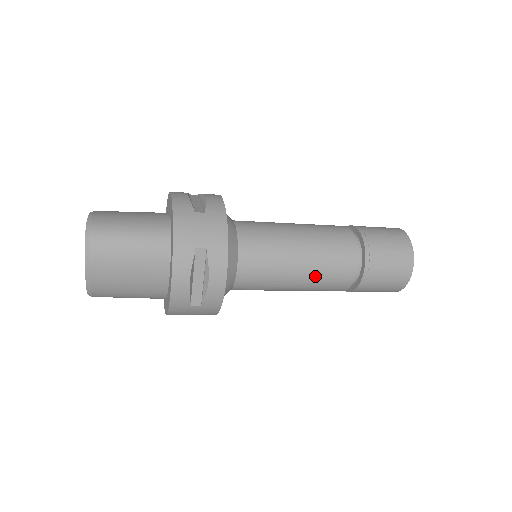
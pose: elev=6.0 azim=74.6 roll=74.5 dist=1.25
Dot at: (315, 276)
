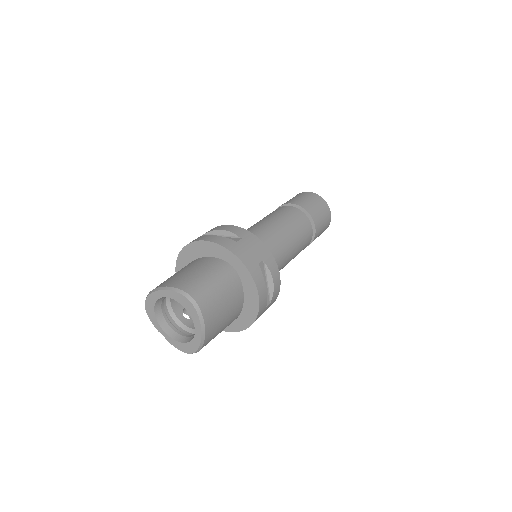
Dot at: (298, 246)
